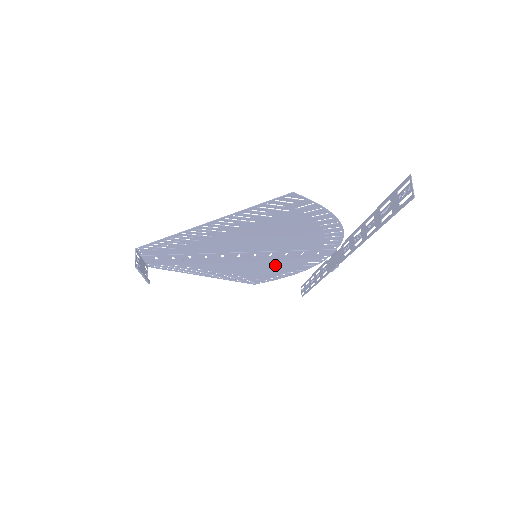
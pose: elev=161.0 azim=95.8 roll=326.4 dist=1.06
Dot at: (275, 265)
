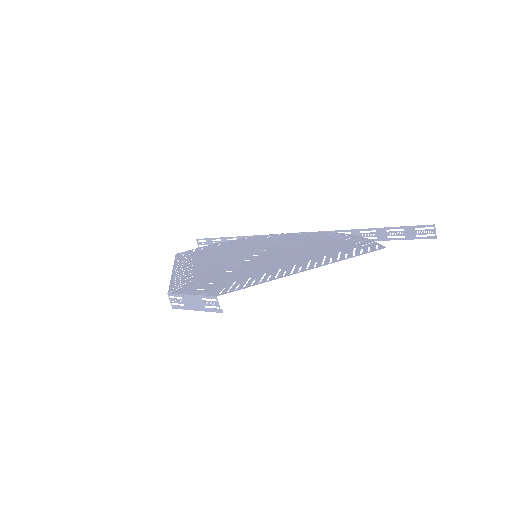
Dot at: (238, 248)
